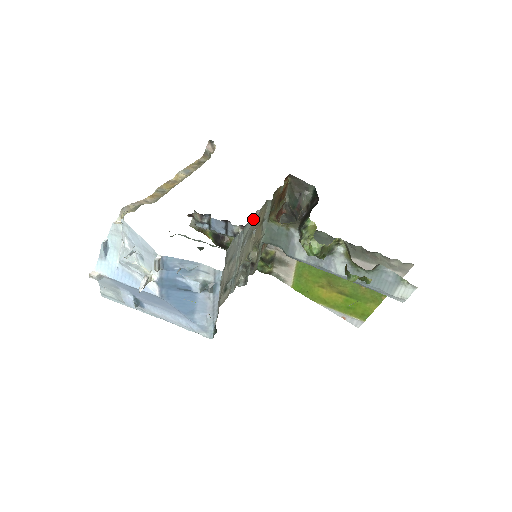
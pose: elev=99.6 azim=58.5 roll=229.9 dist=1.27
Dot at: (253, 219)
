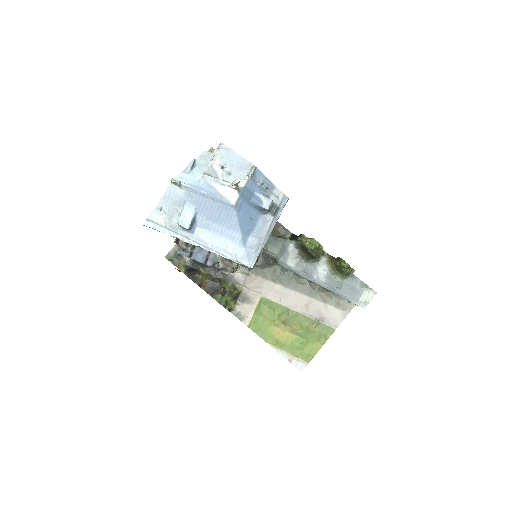
Dot at: occluded
